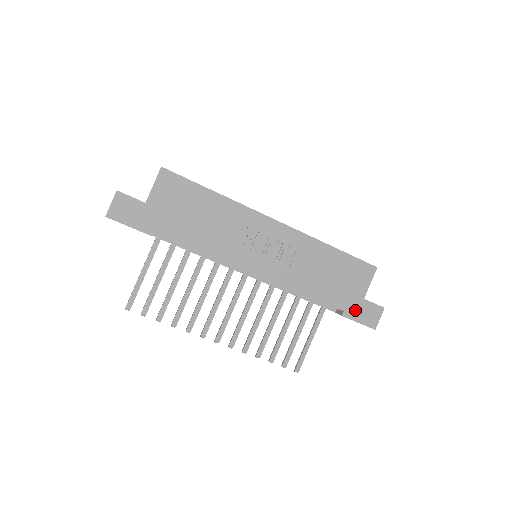
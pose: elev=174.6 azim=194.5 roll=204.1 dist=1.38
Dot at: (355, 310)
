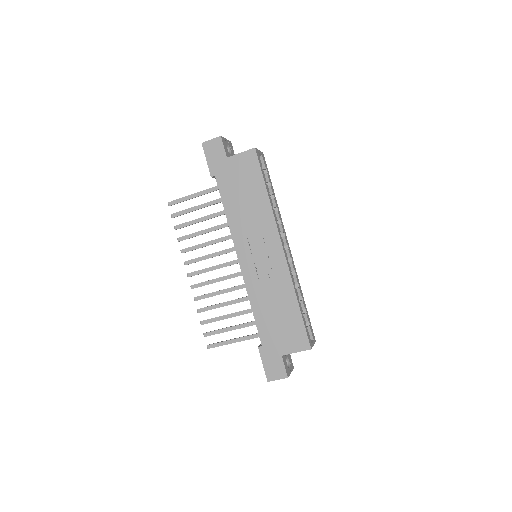
Dot at: (269, 354)
